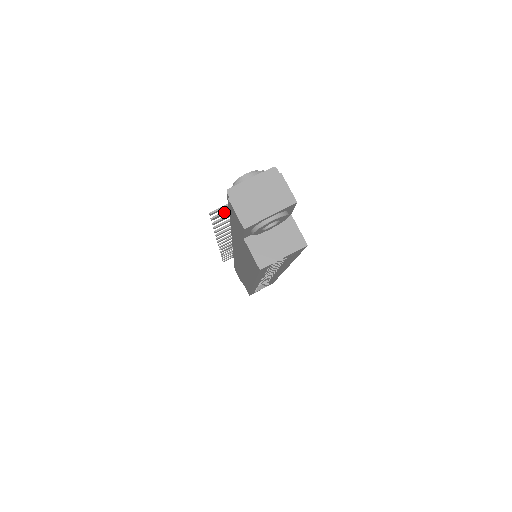
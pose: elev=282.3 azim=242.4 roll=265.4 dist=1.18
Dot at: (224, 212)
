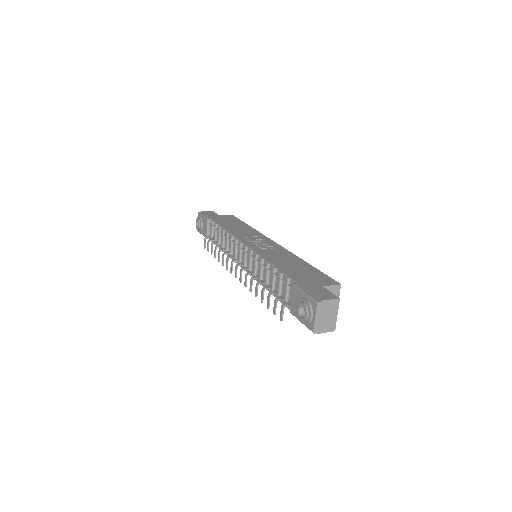
Dot at: (276, 306)
